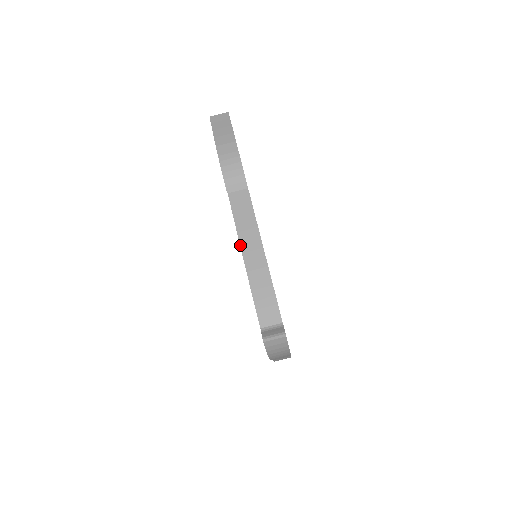
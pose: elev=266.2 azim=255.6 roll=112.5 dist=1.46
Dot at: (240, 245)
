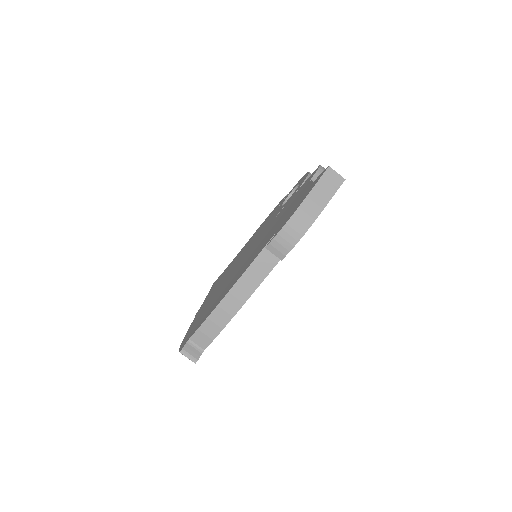
Dot at: (233, 286)
